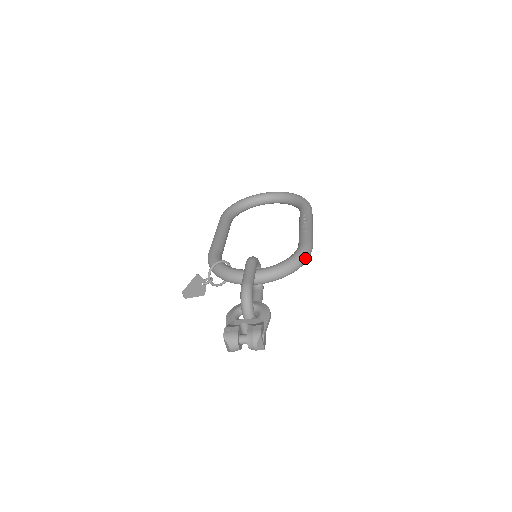
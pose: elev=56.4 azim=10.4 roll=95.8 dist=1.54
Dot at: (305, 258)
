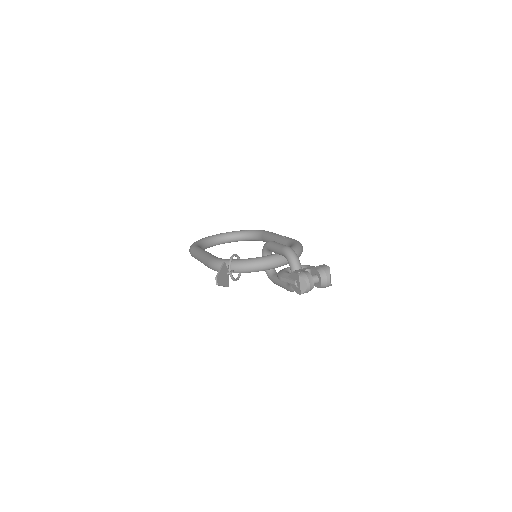
Dot at: (302, 247)
